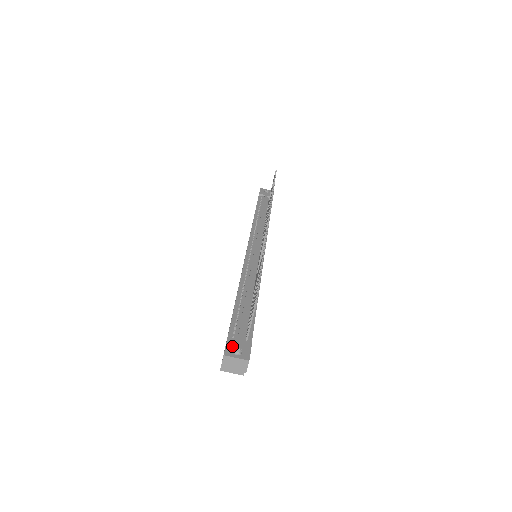
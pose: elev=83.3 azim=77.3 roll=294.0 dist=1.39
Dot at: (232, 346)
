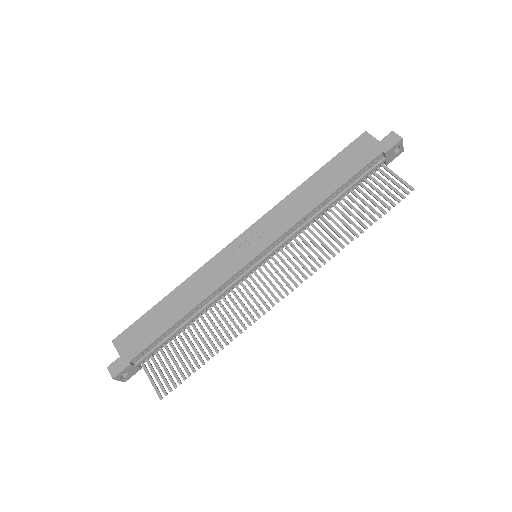
Dot at: (125, 372)
